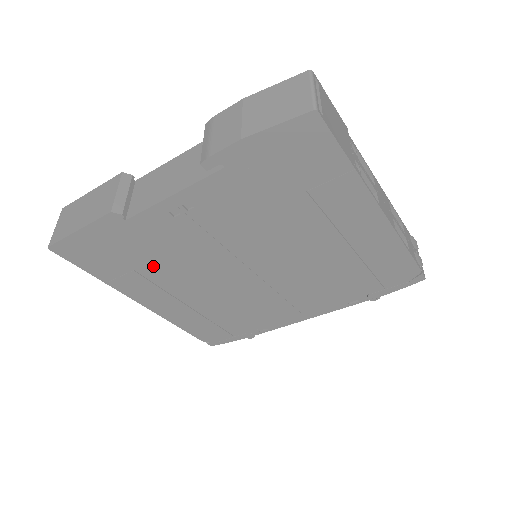
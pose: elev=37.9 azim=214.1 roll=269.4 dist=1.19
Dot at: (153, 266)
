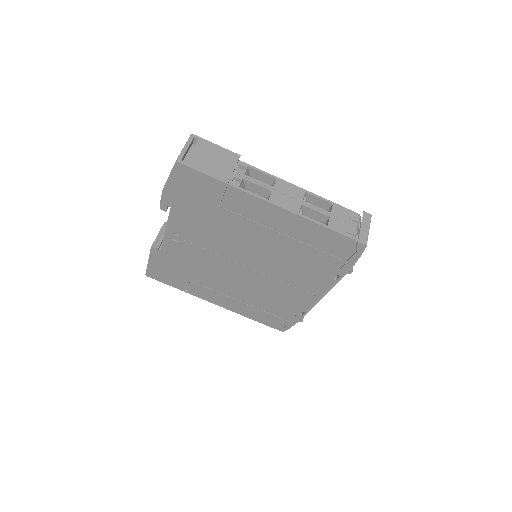
Dot at: (196, 276)
